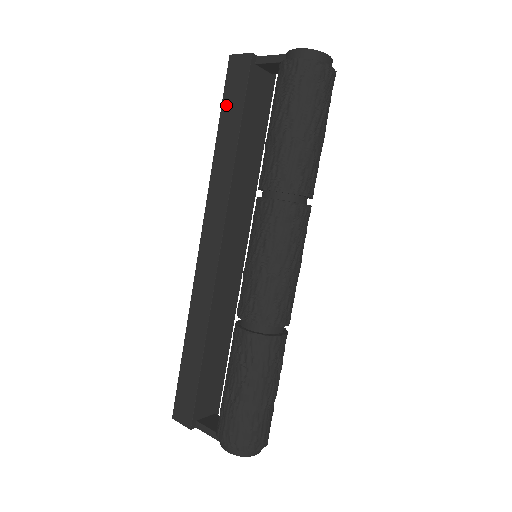
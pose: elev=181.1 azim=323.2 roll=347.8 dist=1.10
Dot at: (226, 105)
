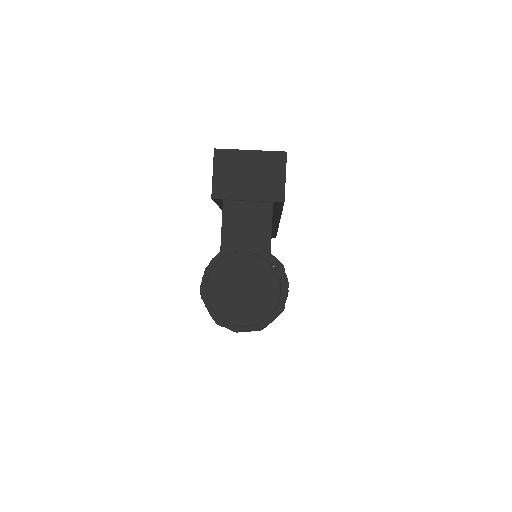
Dot at: occluded
